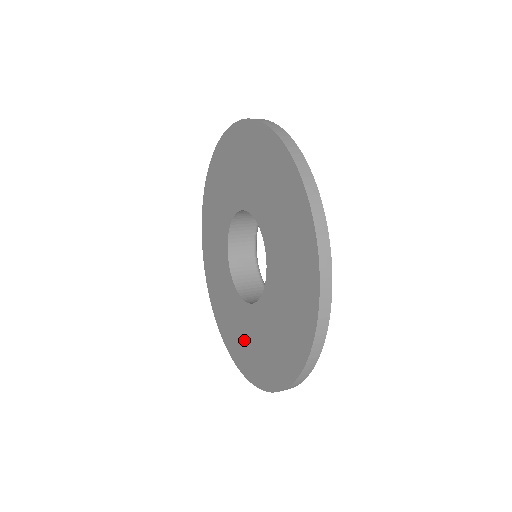
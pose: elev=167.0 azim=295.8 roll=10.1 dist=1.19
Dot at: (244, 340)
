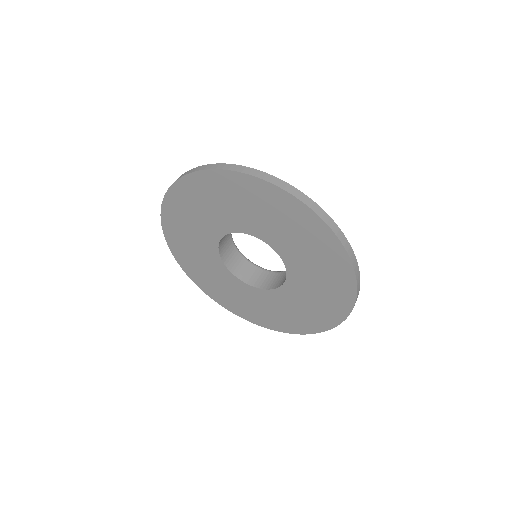
Dot at: (257, 308)
